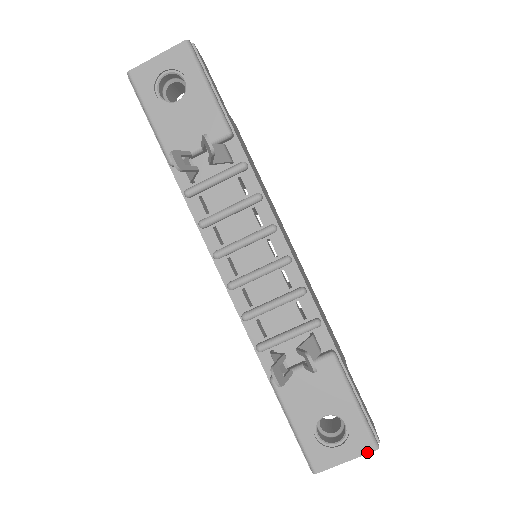
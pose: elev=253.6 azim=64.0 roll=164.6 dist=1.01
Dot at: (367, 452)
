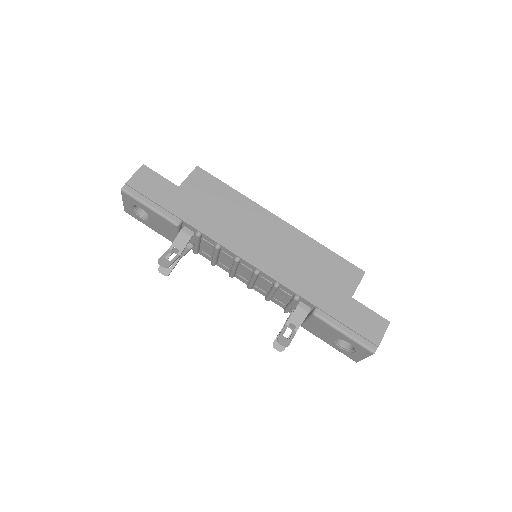
Dot at: (370, 355)
